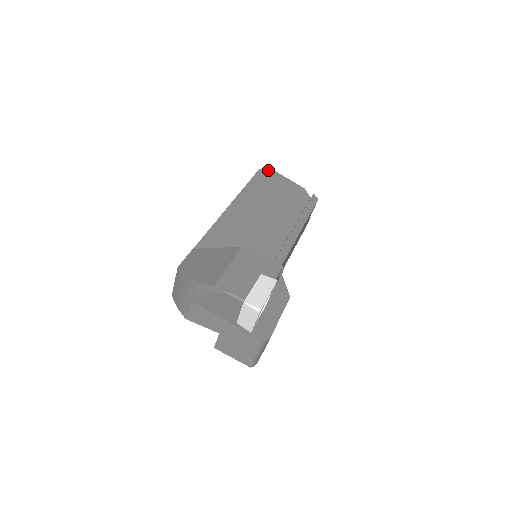
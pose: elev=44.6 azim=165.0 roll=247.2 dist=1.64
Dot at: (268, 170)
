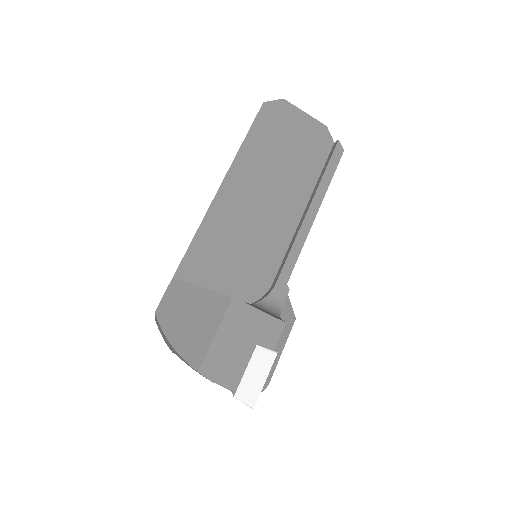
Dot at: (276, 101)
